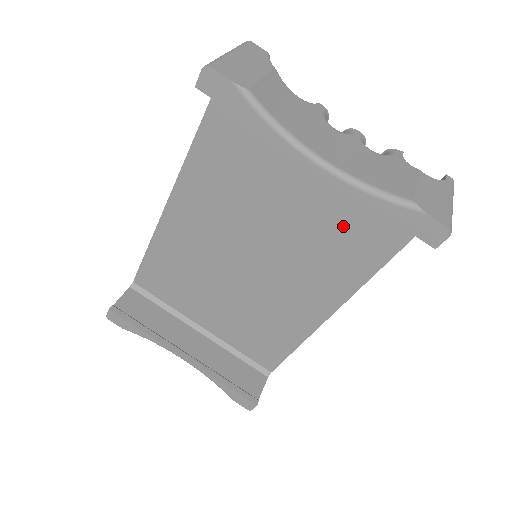
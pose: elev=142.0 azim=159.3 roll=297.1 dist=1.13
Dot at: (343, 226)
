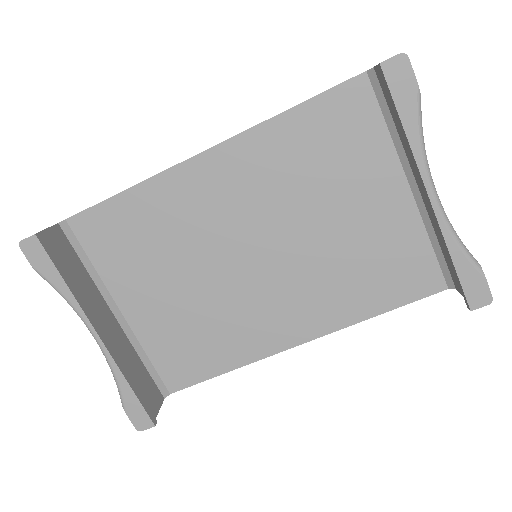
Dot at: (367, 264)
